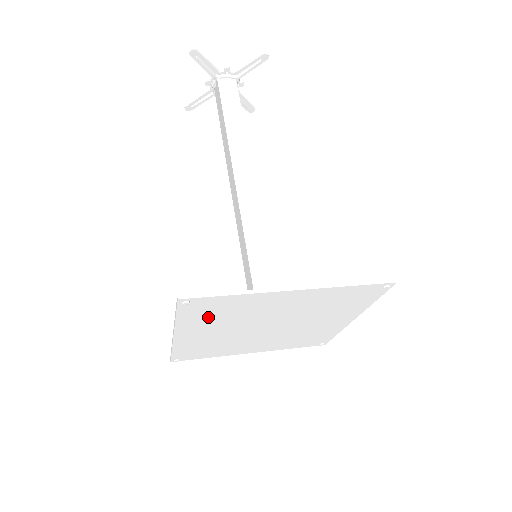
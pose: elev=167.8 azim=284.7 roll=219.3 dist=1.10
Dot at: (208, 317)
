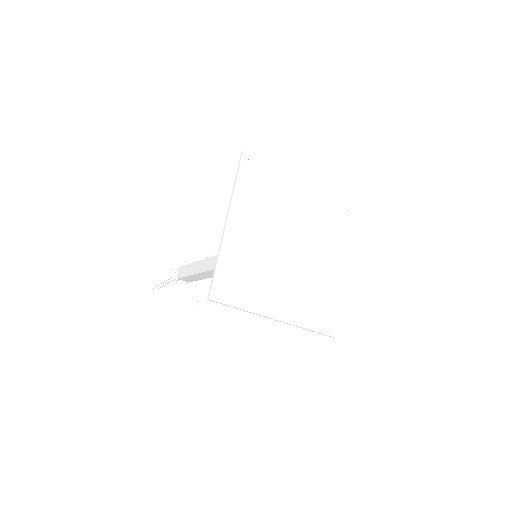
Dot at: (254, 195)
